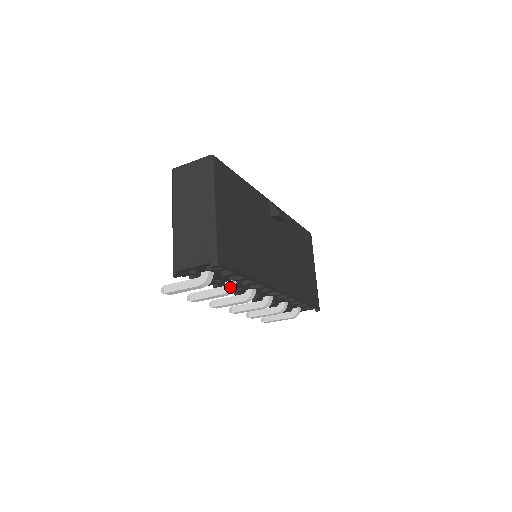
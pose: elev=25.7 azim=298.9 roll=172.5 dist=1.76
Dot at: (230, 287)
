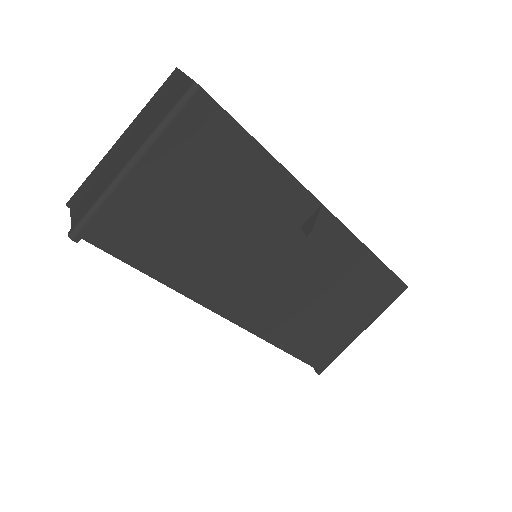
Dot at: occluded
